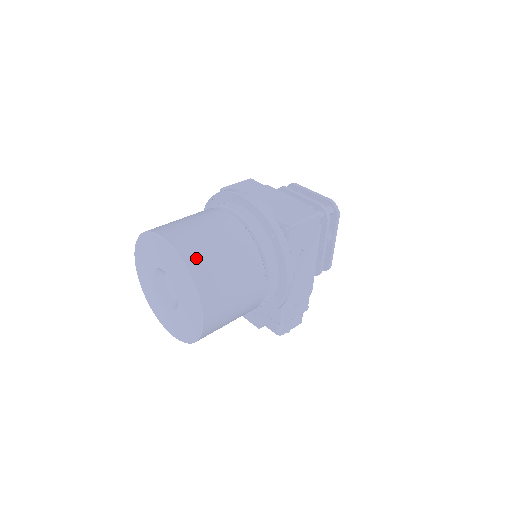
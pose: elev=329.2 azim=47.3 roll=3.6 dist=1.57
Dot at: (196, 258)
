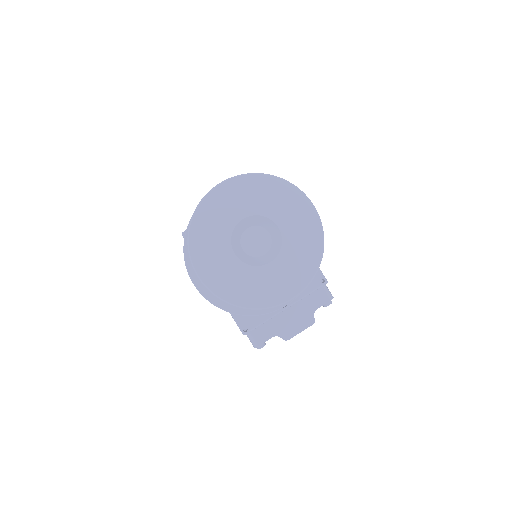
Dot at: occluded
